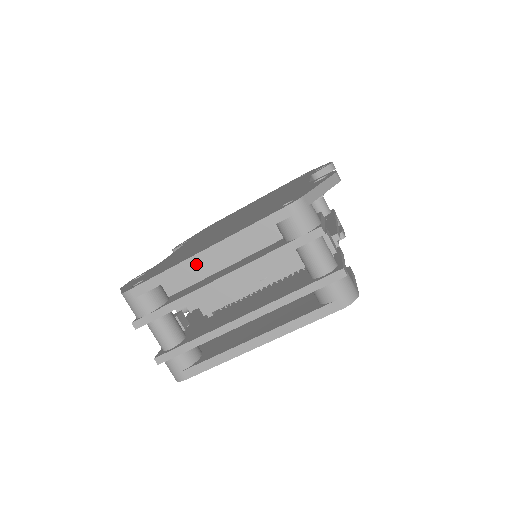
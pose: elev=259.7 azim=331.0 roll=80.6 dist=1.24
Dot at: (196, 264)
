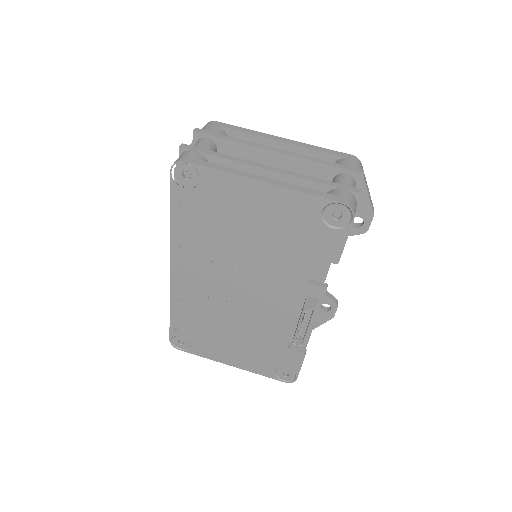
Dot at: (271, 138)
